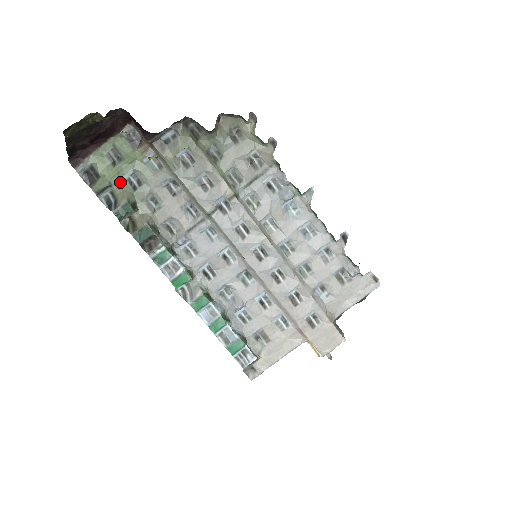
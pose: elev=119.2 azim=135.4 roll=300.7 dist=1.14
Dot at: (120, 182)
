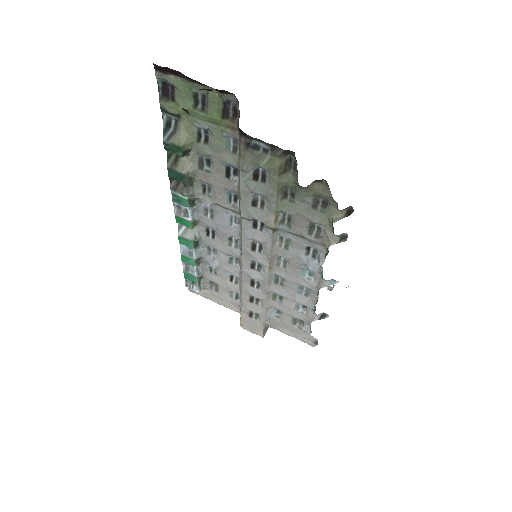
Dot at: (190, 123)
